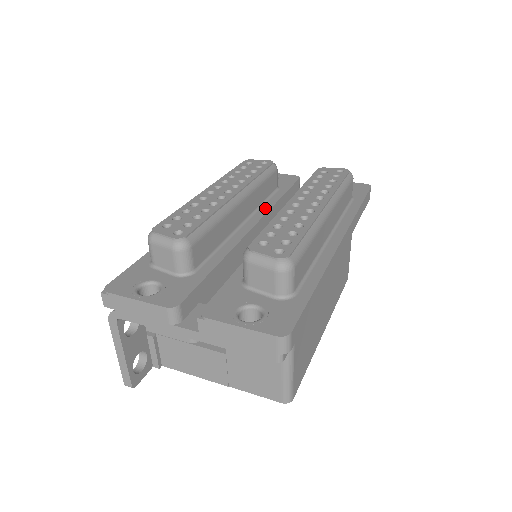
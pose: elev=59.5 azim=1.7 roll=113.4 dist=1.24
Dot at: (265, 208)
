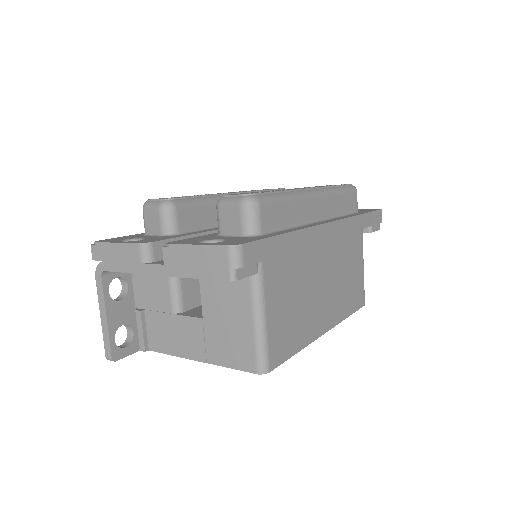
Dot at: occluded
